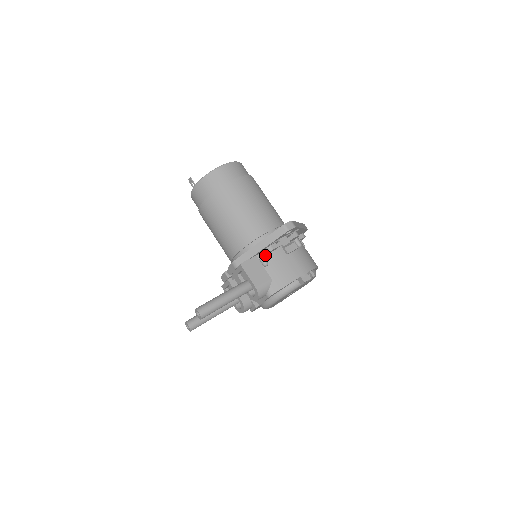
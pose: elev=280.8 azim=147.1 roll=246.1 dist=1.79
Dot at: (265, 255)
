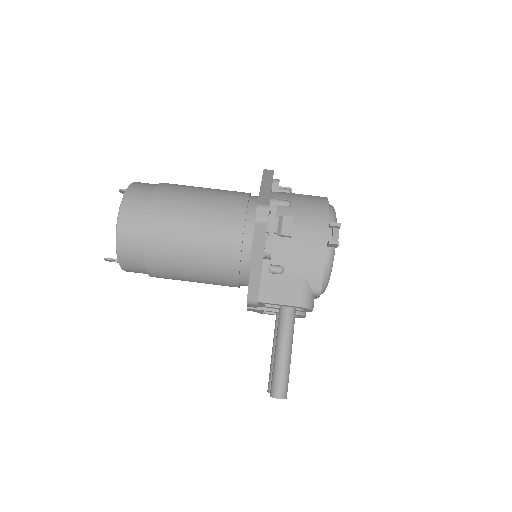
Dot at: (269, 262)
